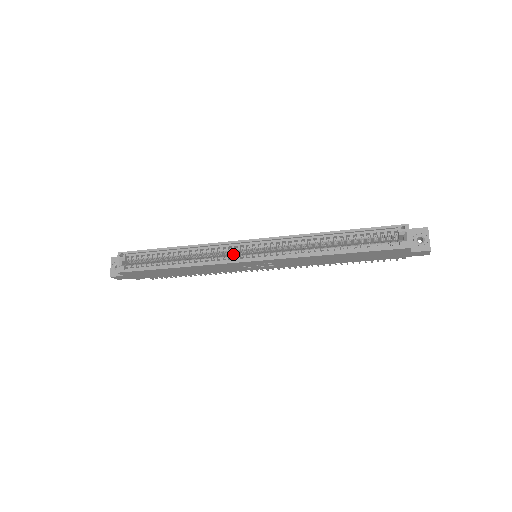
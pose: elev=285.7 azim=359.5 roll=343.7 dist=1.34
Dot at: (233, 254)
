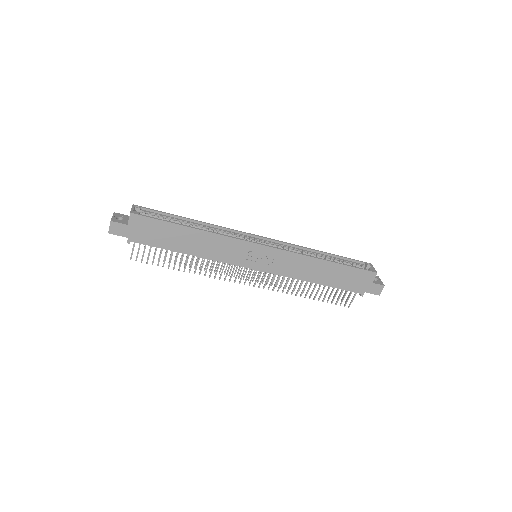
Dot at: occluded
